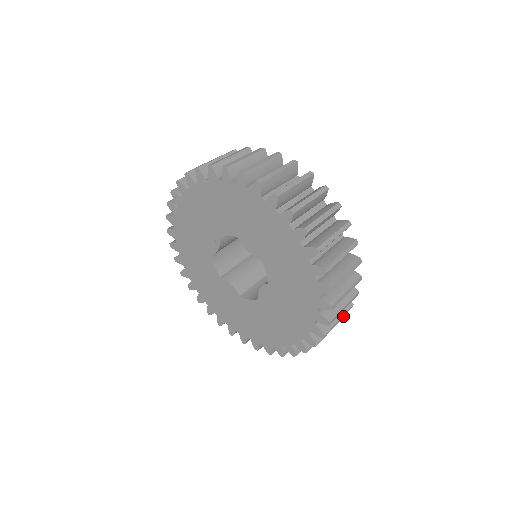
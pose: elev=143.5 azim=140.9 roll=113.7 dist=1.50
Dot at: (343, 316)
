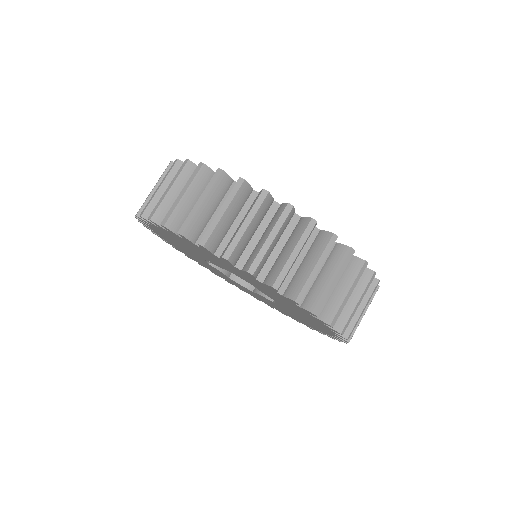
Dot at: occluded
